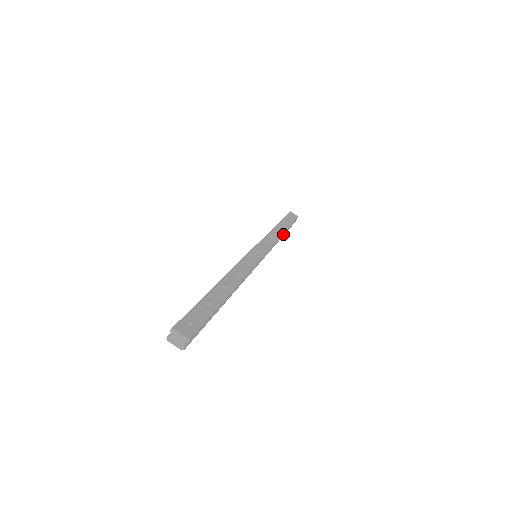
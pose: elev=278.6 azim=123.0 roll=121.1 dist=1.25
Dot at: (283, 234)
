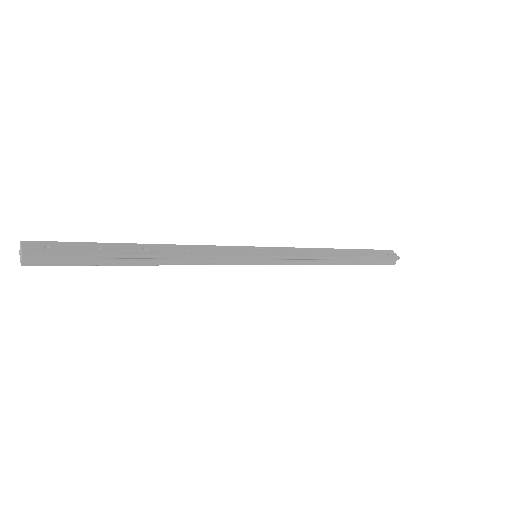
Dot at: (347, 262)
